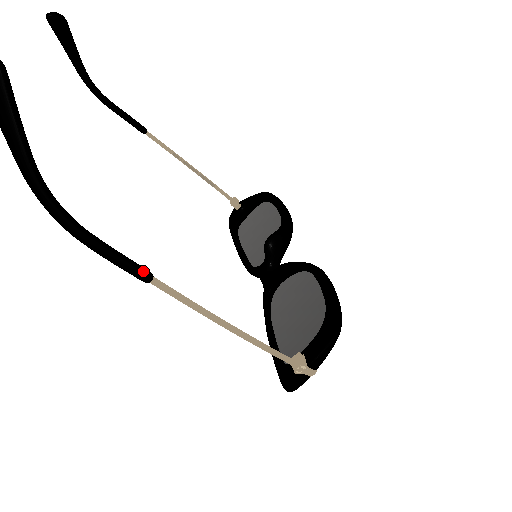
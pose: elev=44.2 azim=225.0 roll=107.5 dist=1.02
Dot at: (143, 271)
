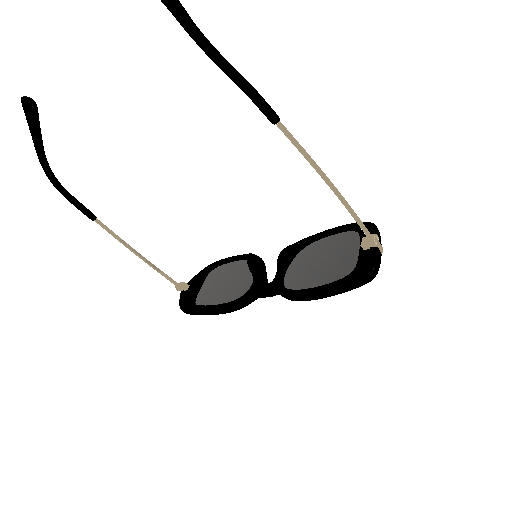
Dot at: (273, 110)
